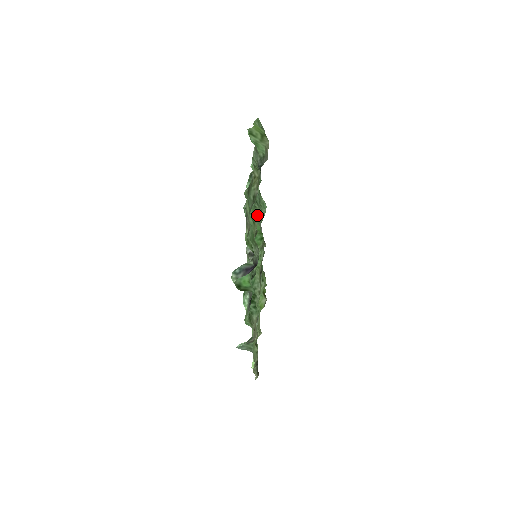
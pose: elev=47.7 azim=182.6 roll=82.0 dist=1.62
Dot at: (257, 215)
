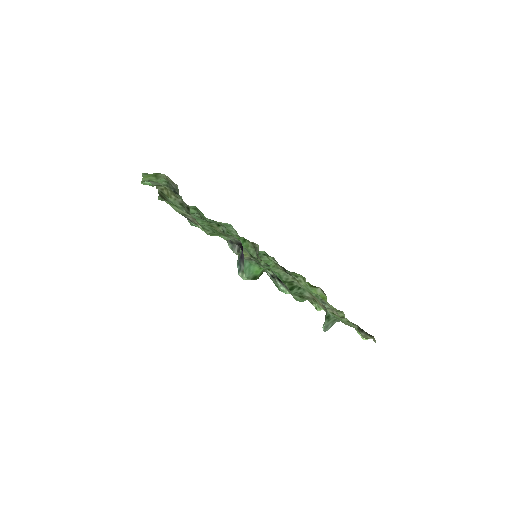
Dot at: (219, 228)
